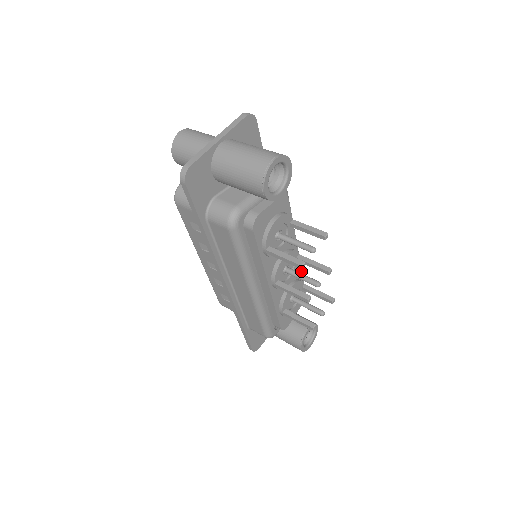
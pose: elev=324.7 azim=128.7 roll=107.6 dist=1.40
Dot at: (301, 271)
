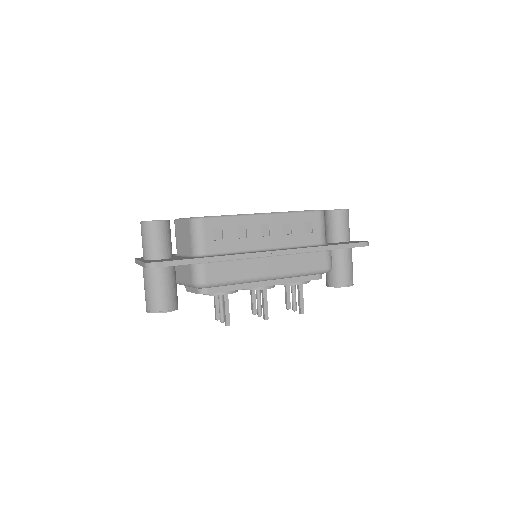
Dot at: occluded
